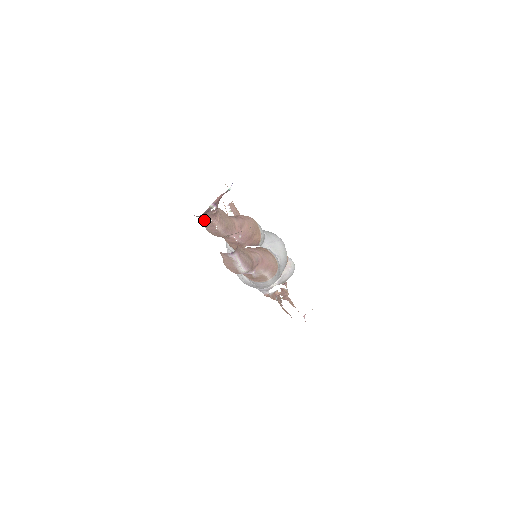
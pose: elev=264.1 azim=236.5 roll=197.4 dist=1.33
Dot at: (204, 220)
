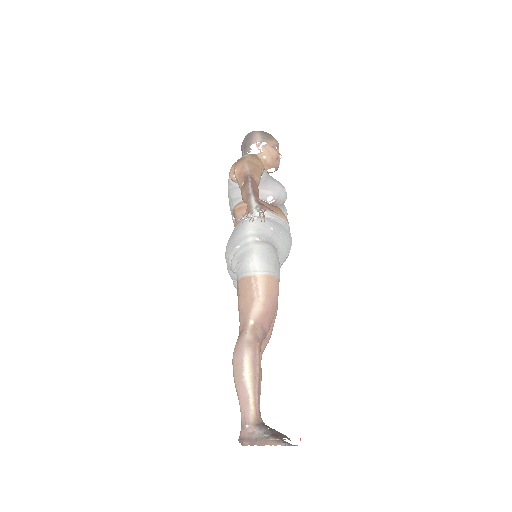
Dot at: (242, 410)
